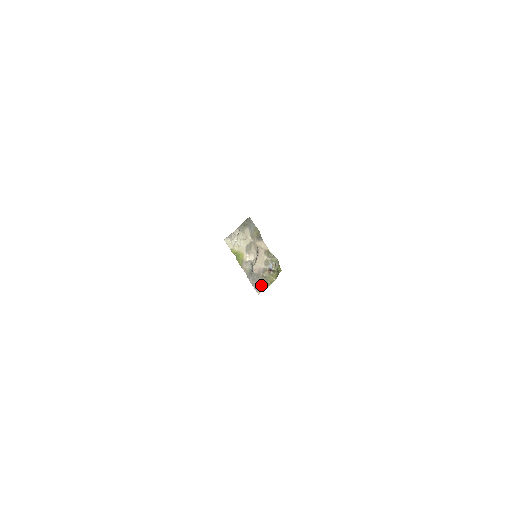
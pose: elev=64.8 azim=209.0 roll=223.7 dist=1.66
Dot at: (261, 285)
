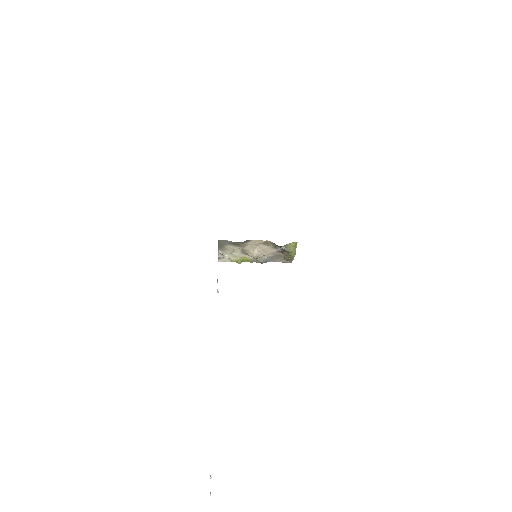
Dot at: (286, 260)
